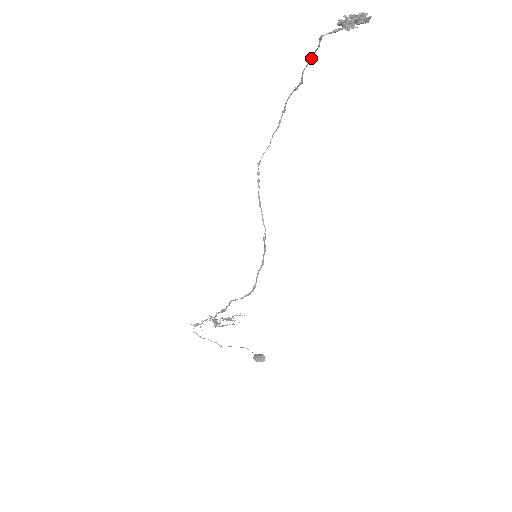
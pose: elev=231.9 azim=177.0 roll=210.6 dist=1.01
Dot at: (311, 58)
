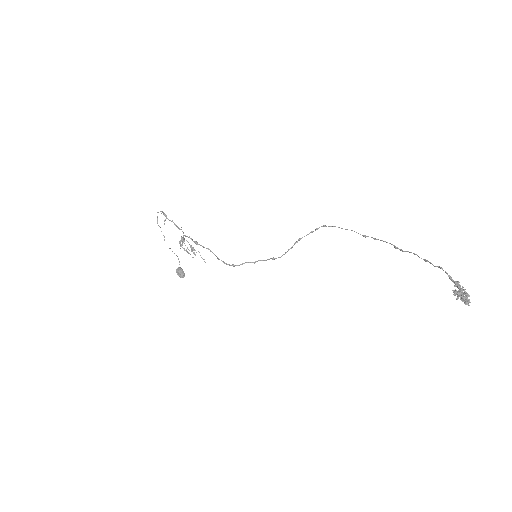
Dot at: (424, 259)
